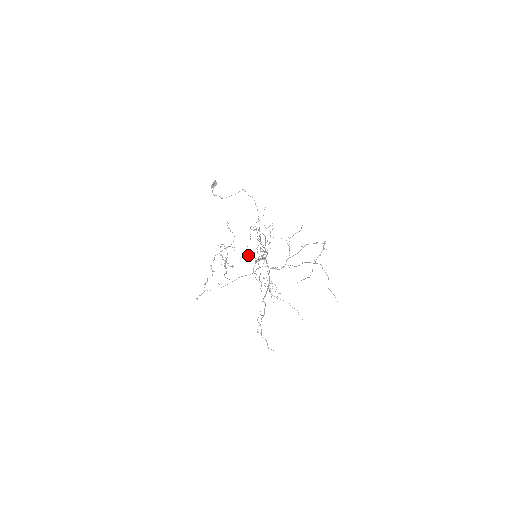
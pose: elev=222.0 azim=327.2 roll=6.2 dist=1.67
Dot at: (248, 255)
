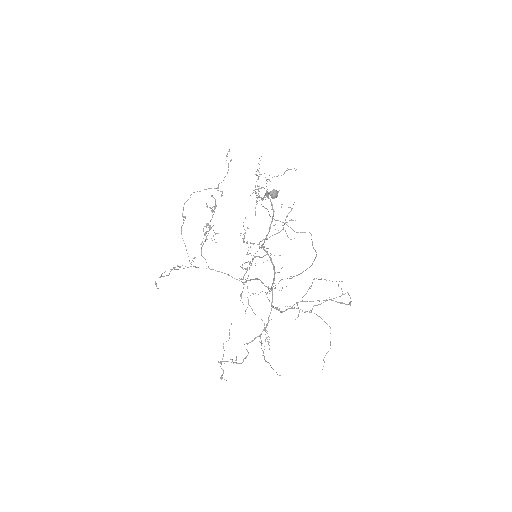
Dot at: occluded
